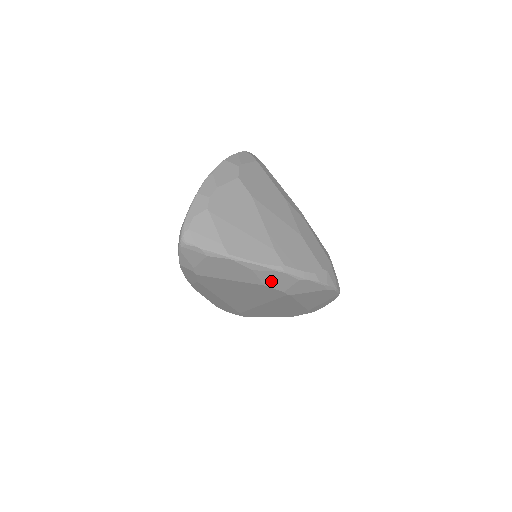
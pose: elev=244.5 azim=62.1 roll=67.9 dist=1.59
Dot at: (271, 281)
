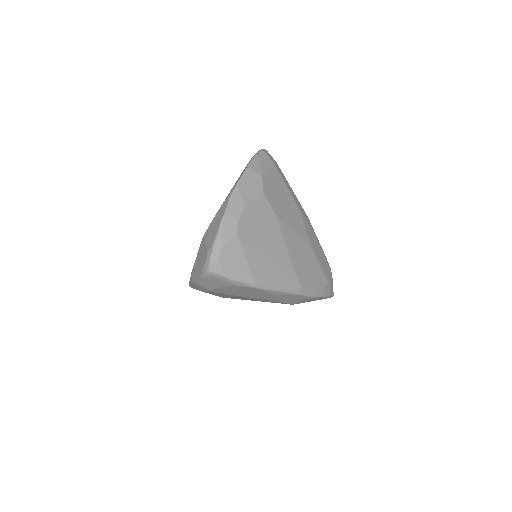
Dot at: (285, 299)
